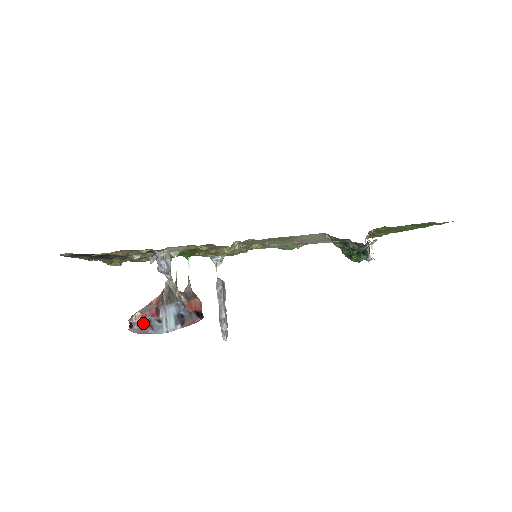
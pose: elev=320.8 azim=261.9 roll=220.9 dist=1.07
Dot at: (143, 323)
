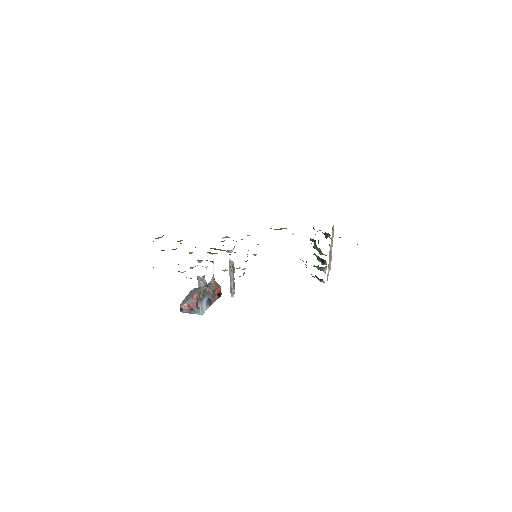
Dot at: (189, 309)
